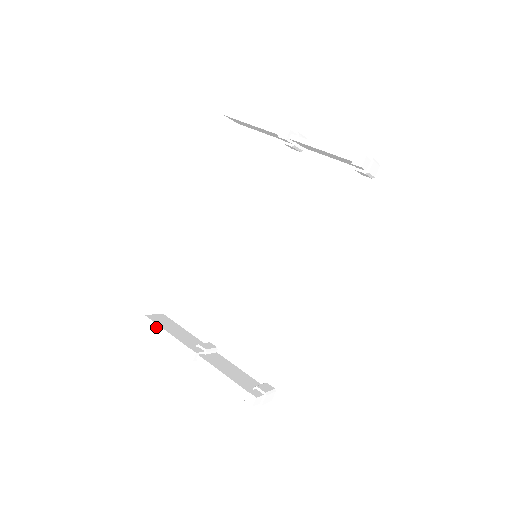
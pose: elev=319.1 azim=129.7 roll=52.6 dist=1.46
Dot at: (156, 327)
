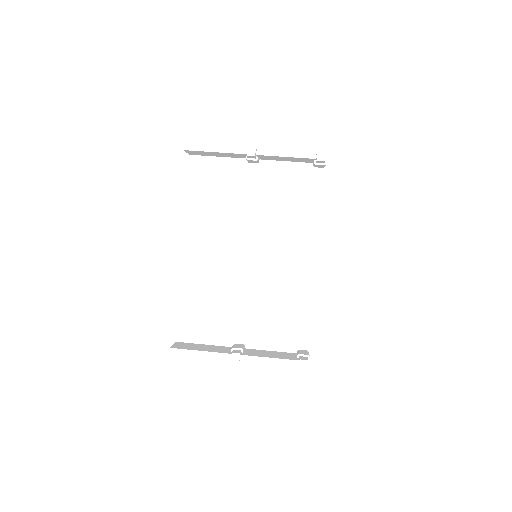
Dot at: (187, 352)
